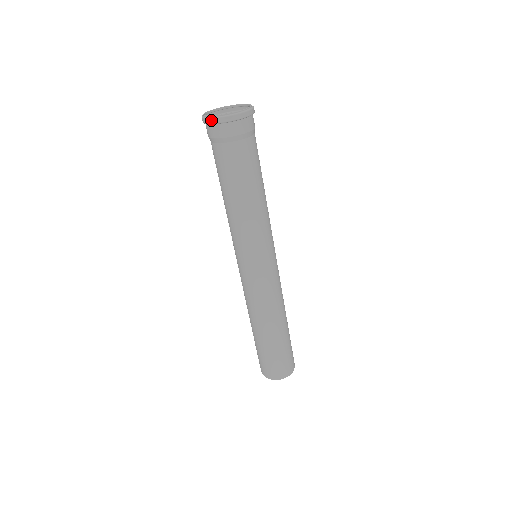
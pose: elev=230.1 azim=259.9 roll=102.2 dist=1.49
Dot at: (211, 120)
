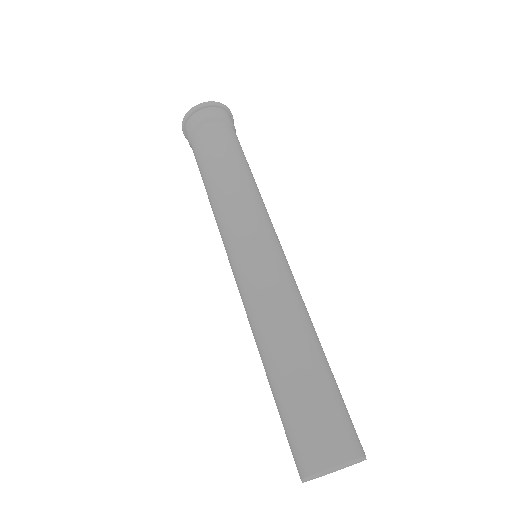
Dot at: (184, 118)
